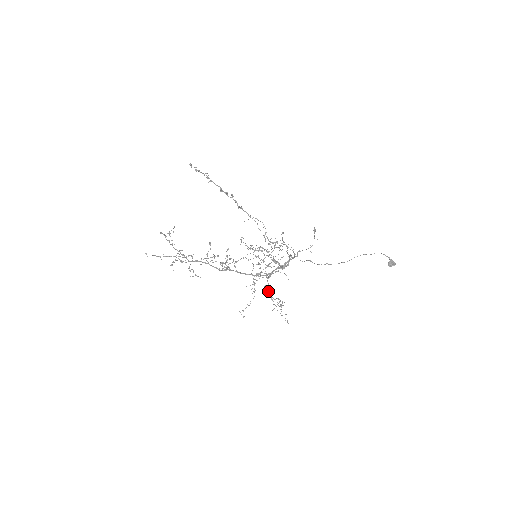
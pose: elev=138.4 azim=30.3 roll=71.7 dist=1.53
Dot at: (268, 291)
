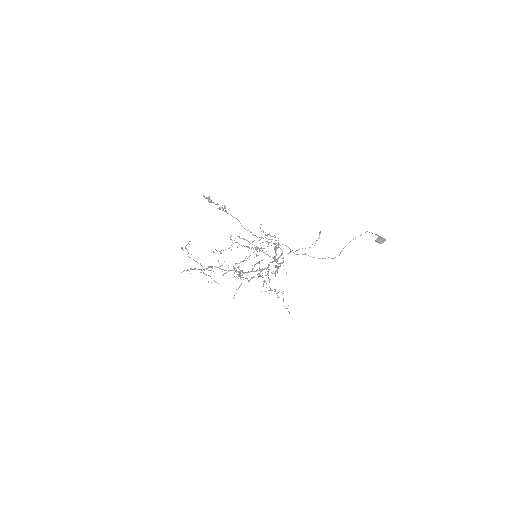
Dot at: occluded
